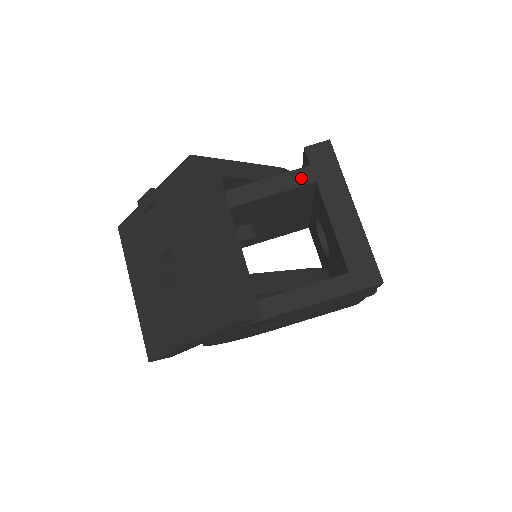
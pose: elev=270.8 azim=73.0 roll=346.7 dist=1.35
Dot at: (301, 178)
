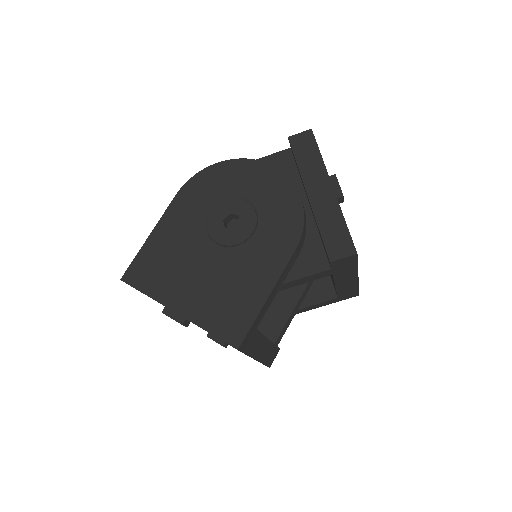
Dot at: (320, 276)
